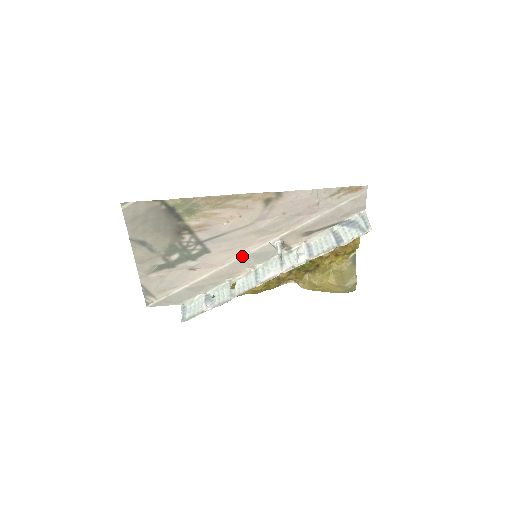
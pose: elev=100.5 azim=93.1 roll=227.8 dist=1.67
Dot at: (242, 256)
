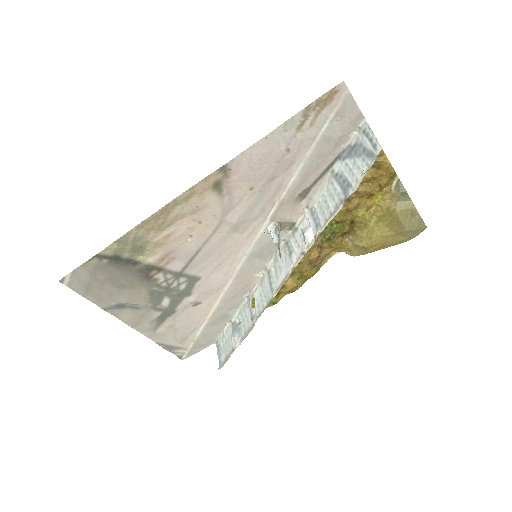
Dot at: (240, 263)
